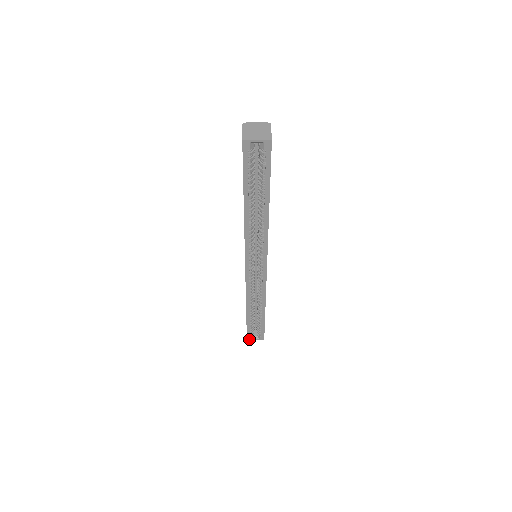
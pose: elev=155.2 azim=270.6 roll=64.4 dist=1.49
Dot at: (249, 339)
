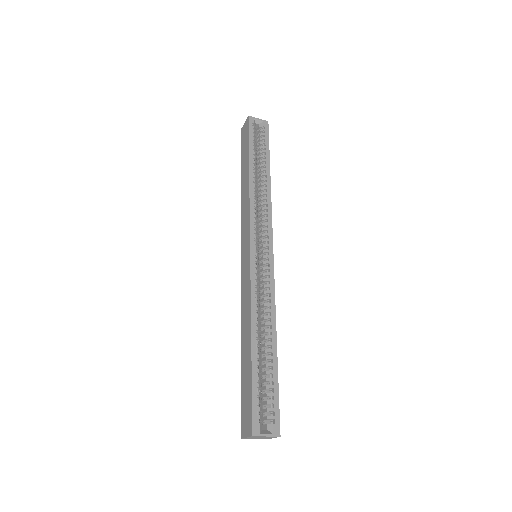
Dot at: (256, 434)
